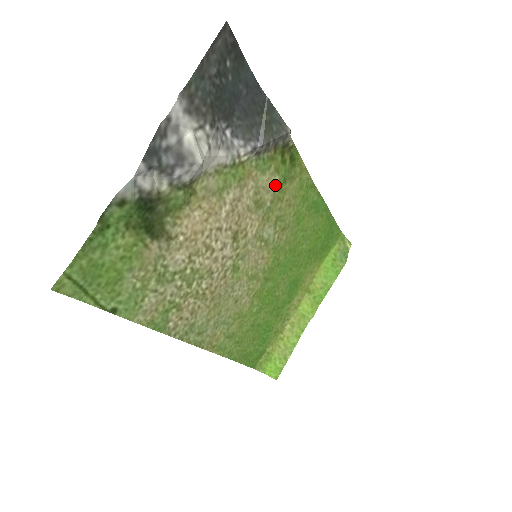
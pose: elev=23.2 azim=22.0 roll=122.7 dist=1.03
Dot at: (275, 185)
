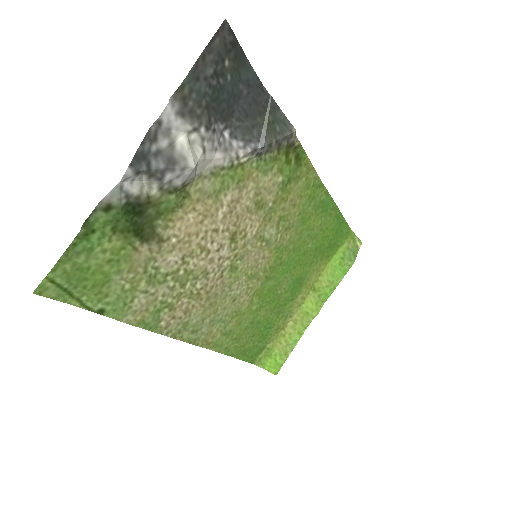
Dot at: (278, 185)
